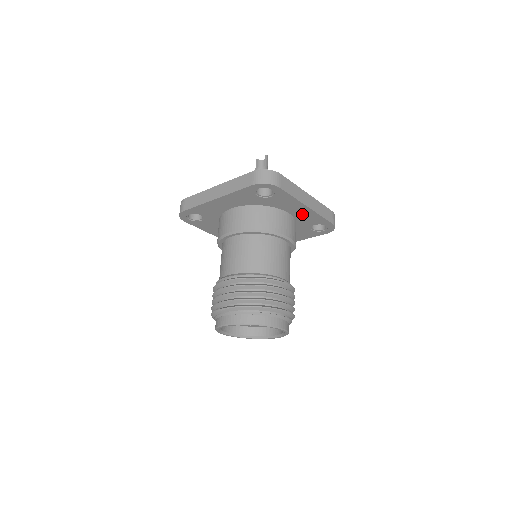
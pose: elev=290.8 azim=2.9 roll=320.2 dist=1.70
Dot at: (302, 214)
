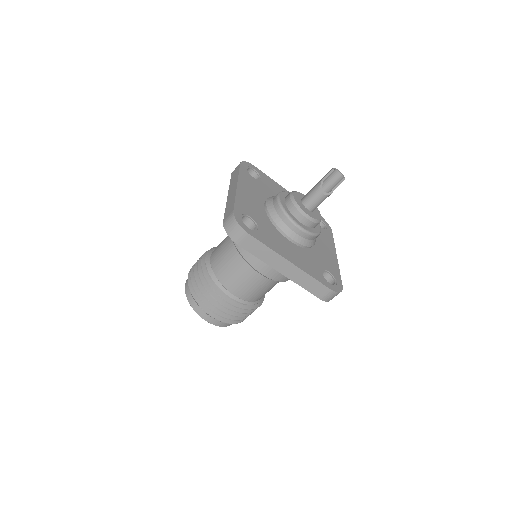
Dot at: occluded
